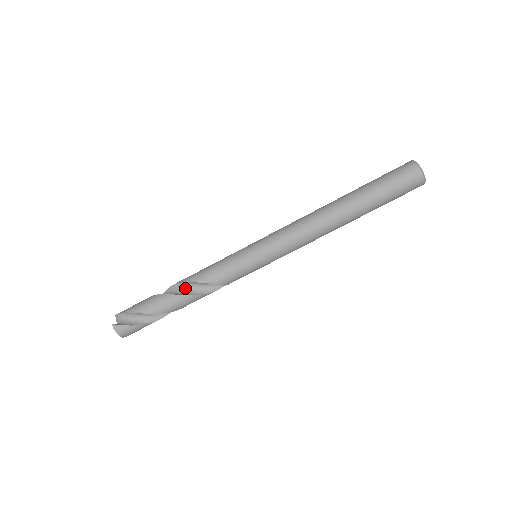
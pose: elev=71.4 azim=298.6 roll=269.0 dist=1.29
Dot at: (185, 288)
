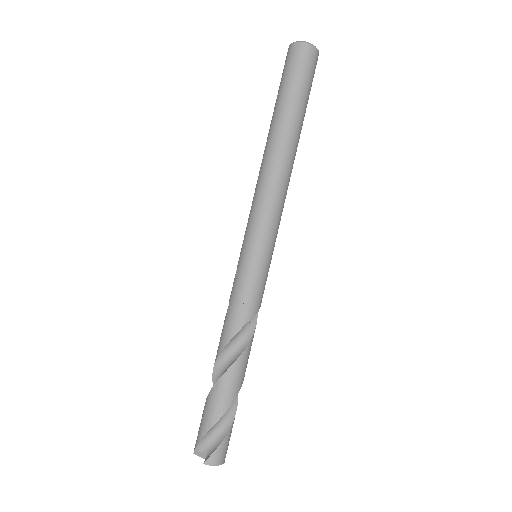
Dot at: (229, 353)
